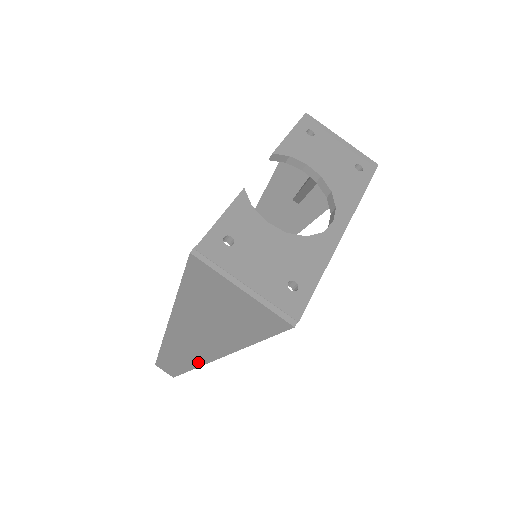
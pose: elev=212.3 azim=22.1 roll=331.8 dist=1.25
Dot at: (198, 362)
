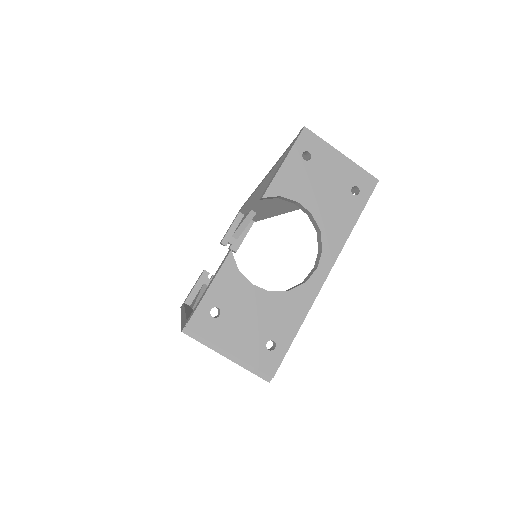
Dot at: occluded
